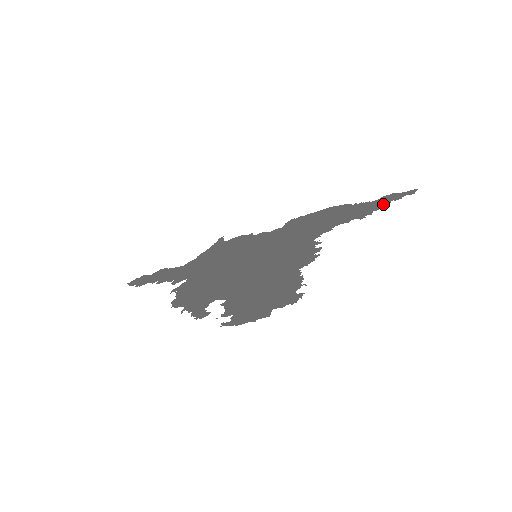
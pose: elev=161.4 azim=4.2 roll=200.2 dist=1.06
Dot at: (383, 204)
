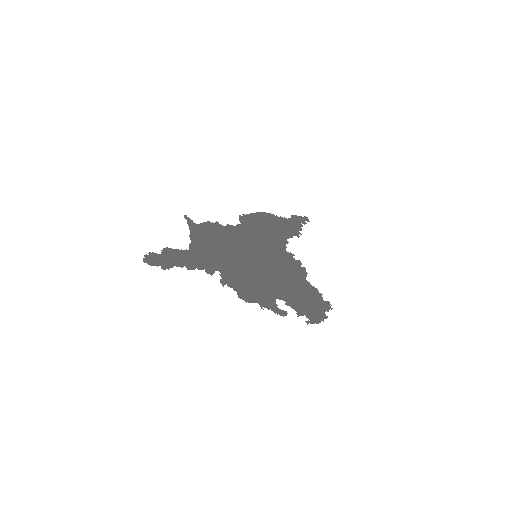
Dot at: (300, 225)
